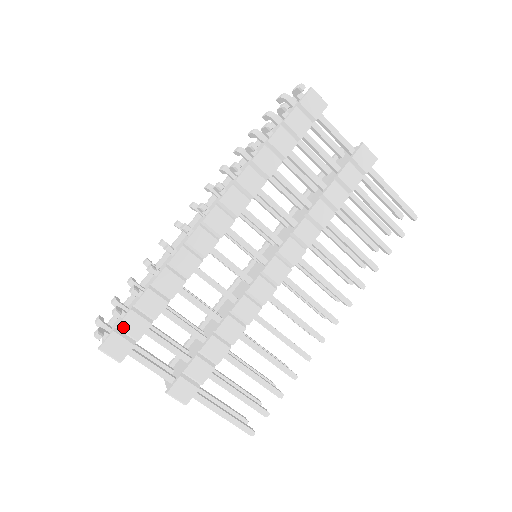
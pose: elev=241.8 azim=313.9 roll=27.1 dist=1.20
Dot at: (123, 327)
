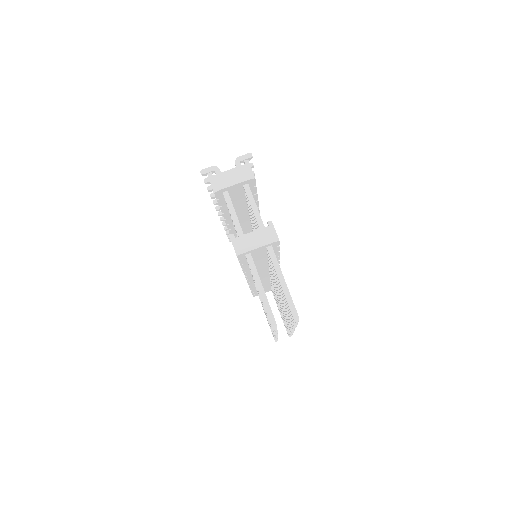
Dot at: occluded
